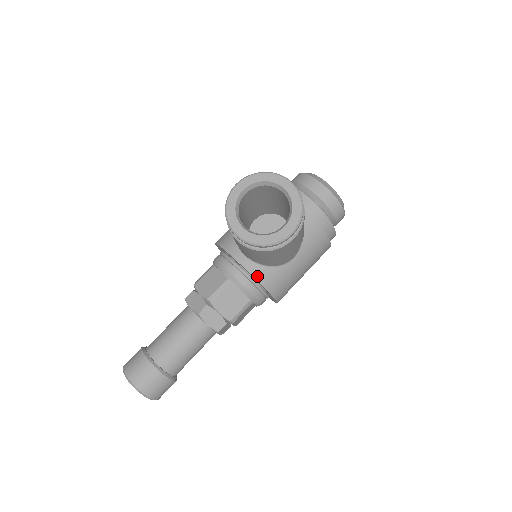
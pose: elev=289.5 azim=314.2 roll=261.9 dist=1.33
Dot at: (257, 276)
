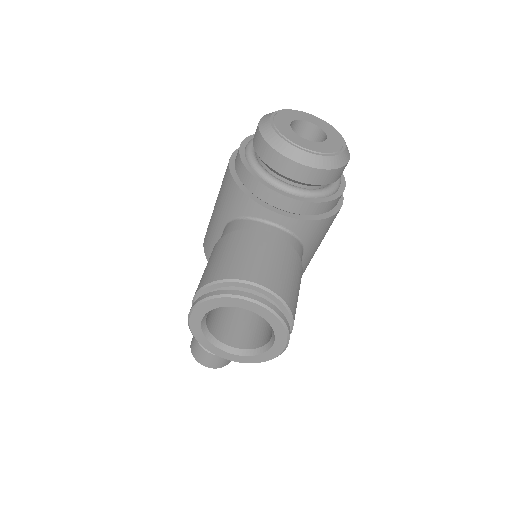
Dot at: occluded
